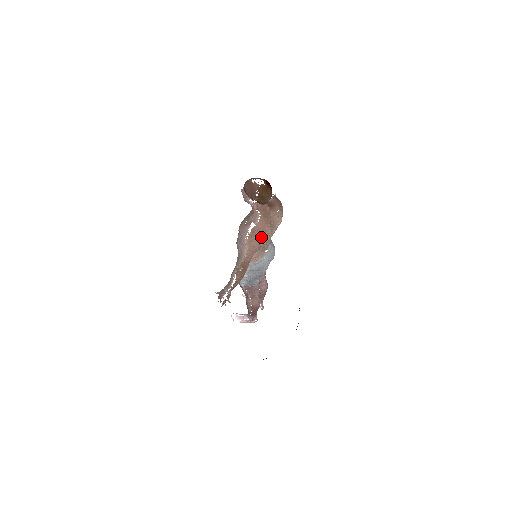
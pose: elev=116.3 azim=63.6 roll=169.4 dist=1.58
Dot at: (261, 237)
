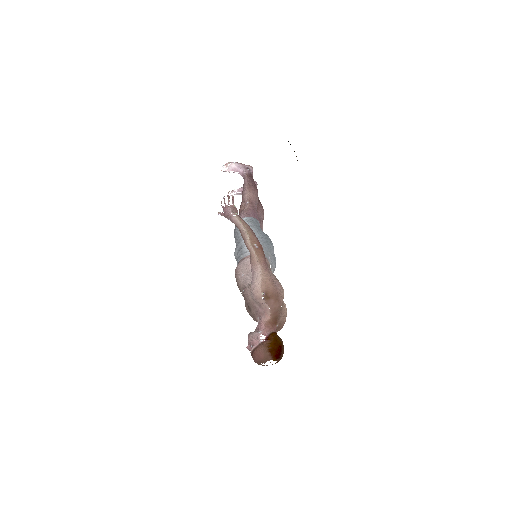
Dot at: occluded
